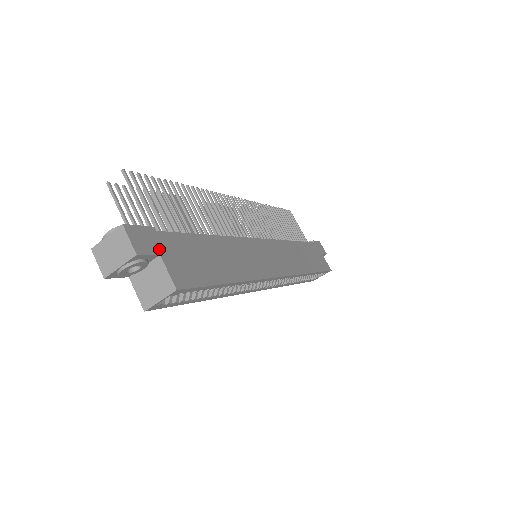
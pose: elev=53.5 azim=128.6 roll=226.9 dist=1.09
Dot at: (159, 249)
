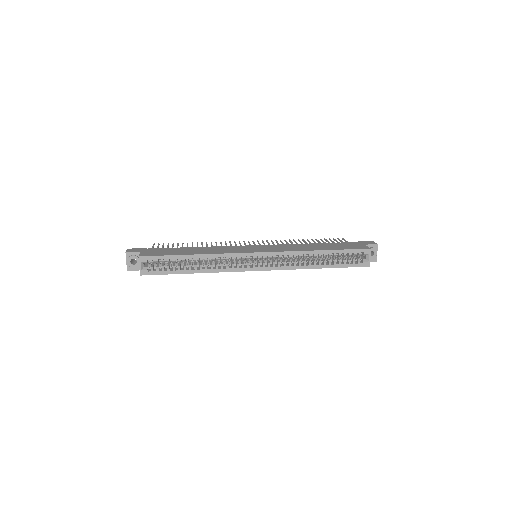
Dot at: (142, 251)
